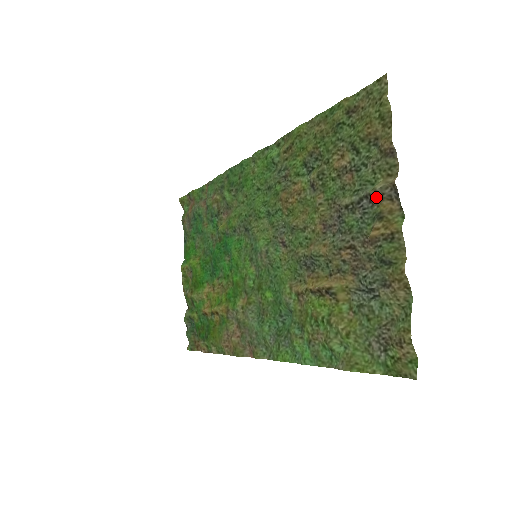
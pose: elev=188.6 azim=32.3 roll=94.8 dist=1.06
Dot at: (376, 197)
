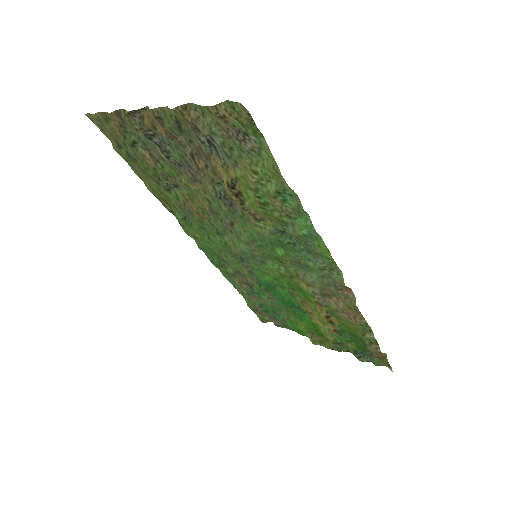
Dot at: (144, 130)
